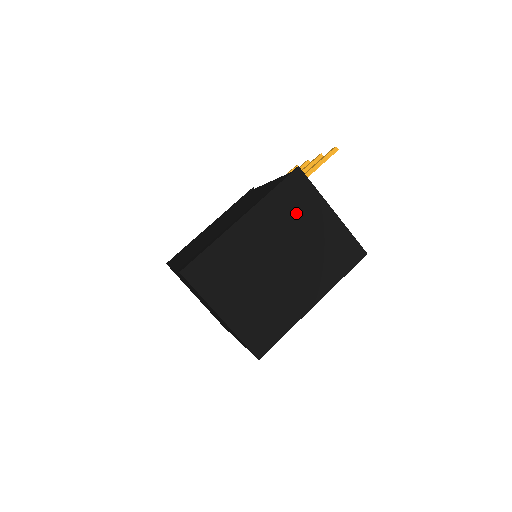
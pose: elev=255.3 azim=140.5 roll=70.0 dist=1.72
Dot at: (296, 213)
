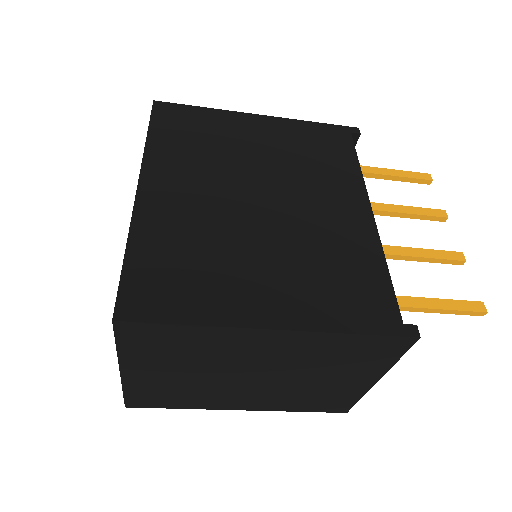
Dot at: (341, 362)
